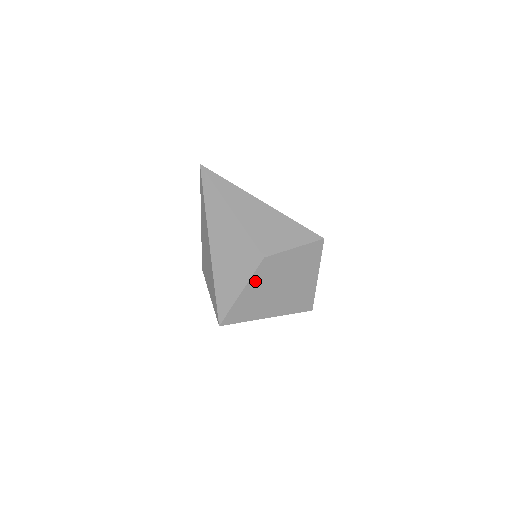
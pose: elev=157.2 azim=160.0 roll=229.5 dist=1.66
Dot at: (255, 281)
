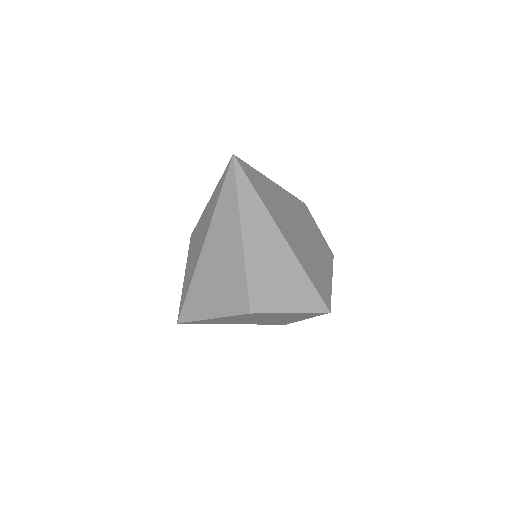
Dot at: (231, 317)
